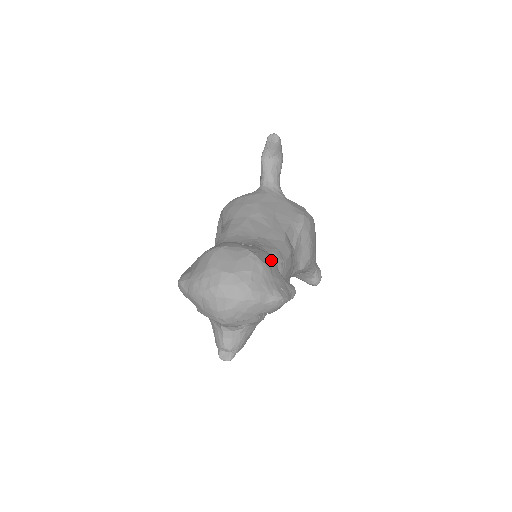
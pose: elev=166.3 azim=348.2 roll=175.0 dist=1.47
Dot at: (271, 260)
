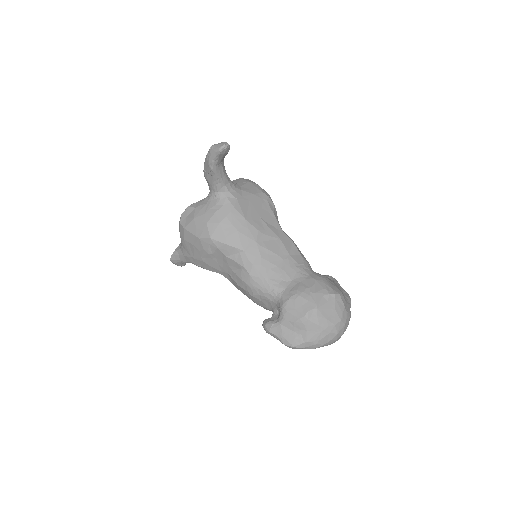
Dot at: (329, 280)
